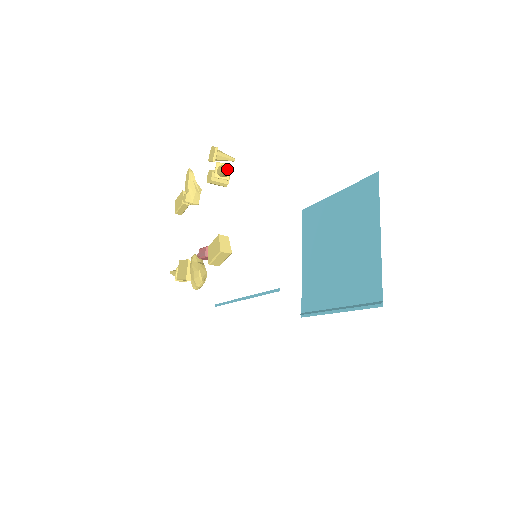
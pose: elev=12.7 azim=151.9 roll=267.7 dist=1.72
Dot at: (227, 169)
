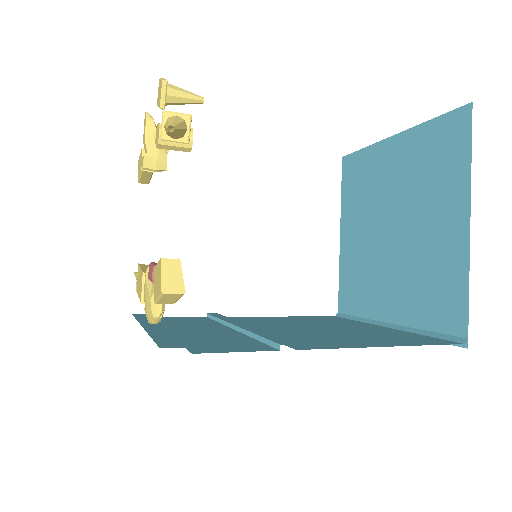
Dot at: (174, 127)
